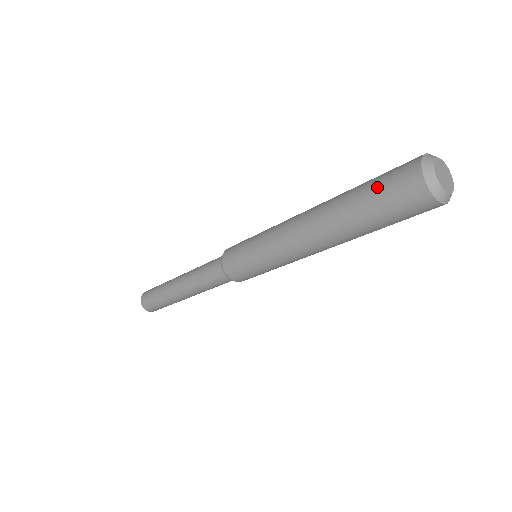
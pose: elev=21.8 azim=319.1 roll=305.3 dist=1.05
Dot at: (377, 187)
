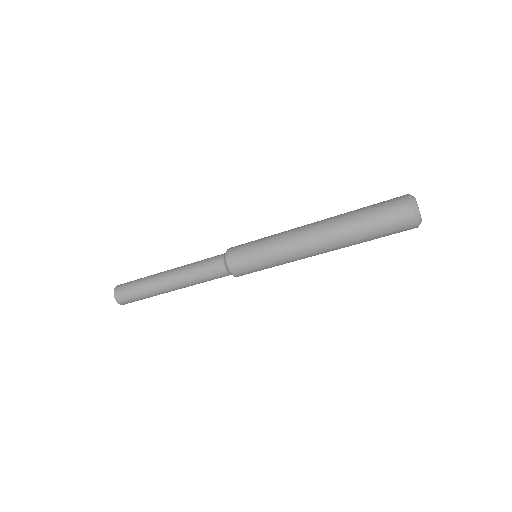
Dot at: (380, 221)
